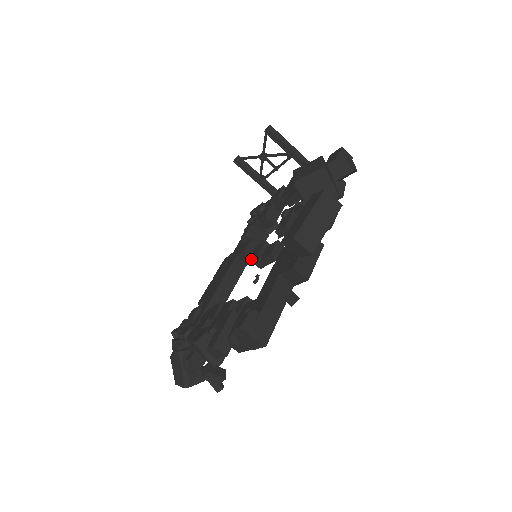
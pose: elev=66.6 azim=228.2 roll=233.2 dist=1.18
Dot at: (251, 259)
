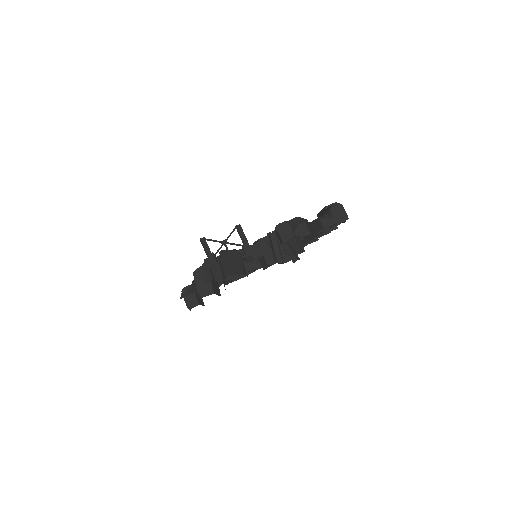
Dot at: occluded
